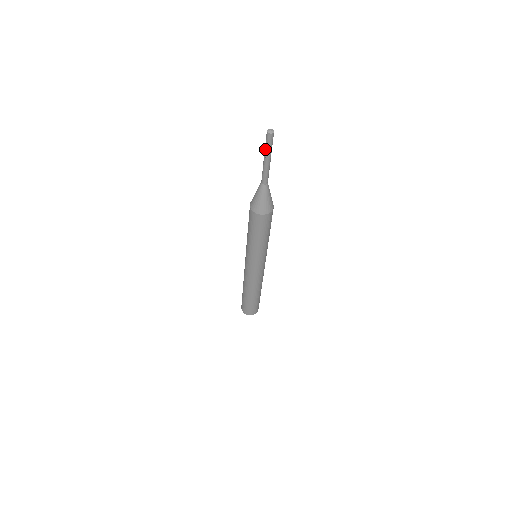
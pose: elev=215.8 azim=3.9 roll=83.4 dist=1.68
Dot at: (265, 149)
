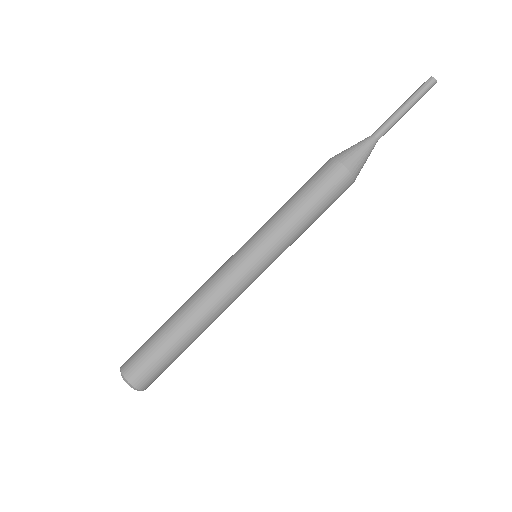
Dot at: (414, 94)
